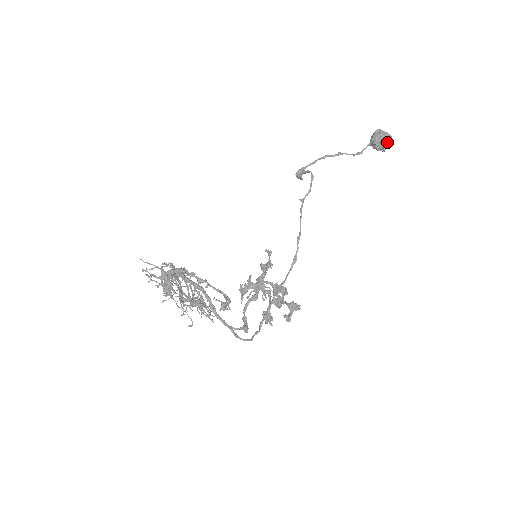
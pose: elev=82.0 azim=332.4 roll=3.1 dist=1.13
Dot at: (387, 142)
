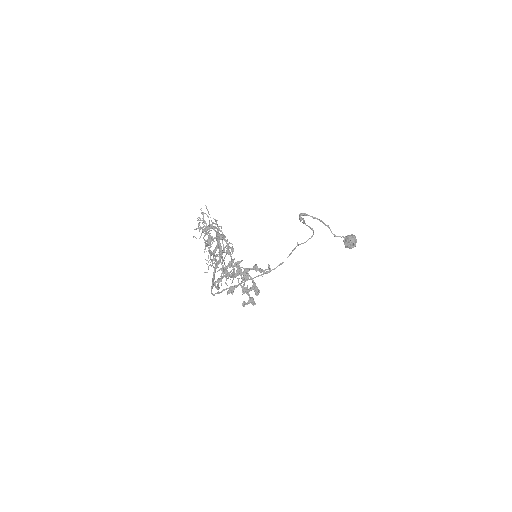
Dot at: (352, 246)
